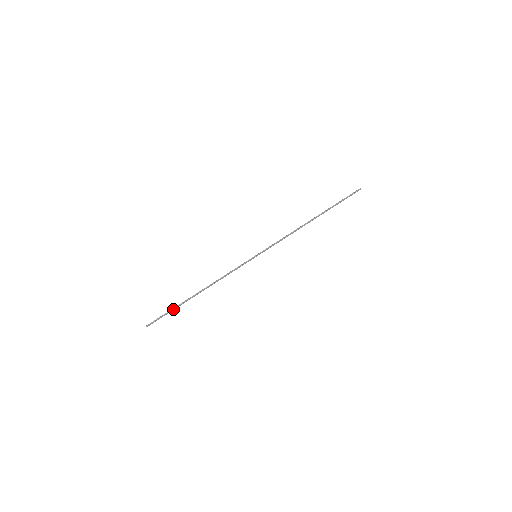
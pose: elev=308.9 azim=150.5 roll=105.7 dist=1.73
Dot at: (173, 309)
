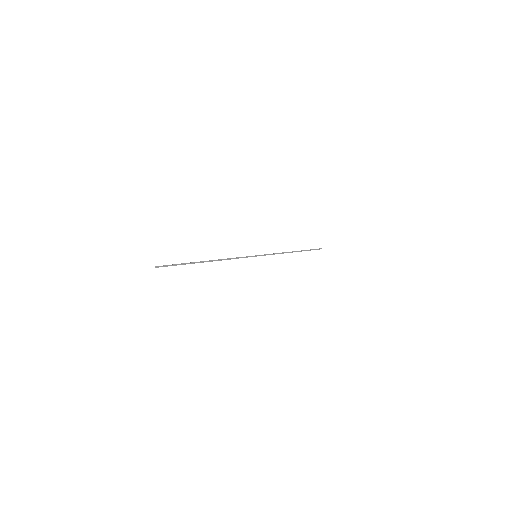
Dot at: (185, 263)
